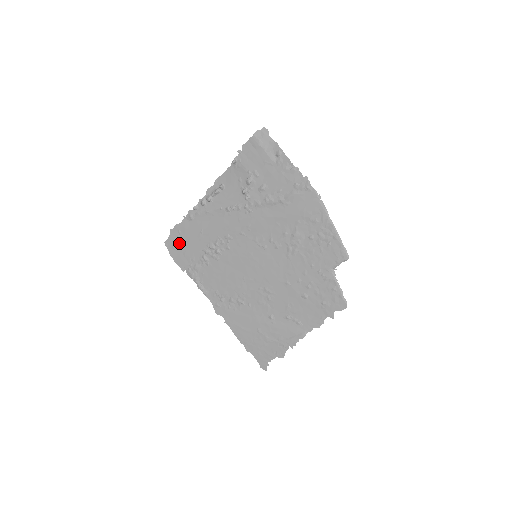
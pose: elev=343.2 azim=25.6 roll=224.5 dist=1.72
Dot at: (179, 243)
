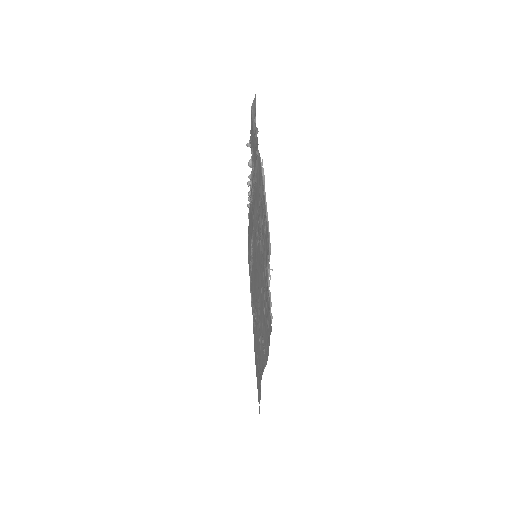
Dot at: occluded
